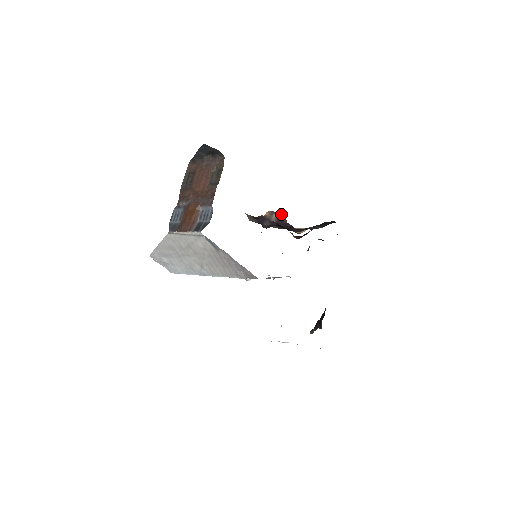
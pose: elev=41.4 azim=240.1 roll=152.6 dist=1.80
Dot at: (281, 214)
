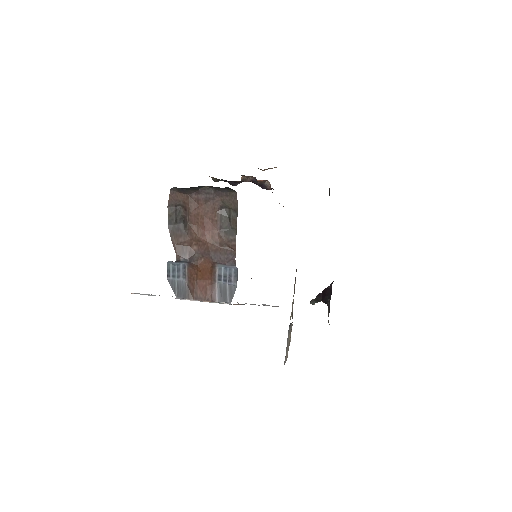
Dot at: (264, 181)
